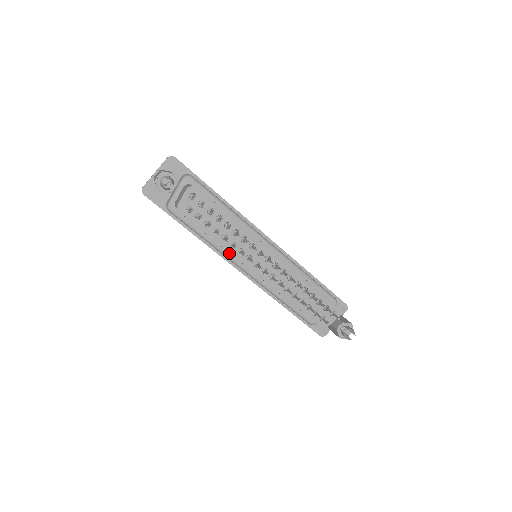
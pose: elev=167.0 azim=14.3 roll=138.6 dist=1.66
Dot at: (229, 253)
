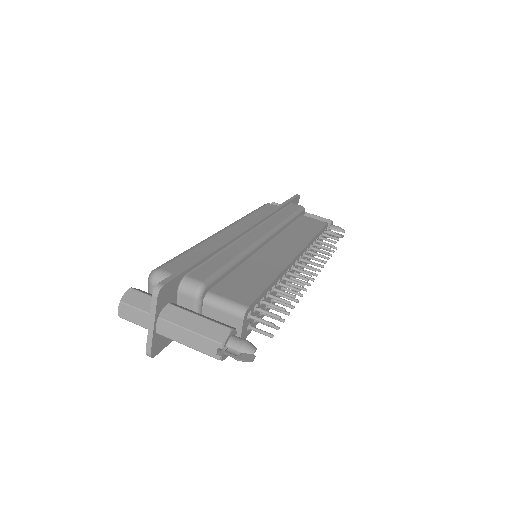
Dot at: occluded
